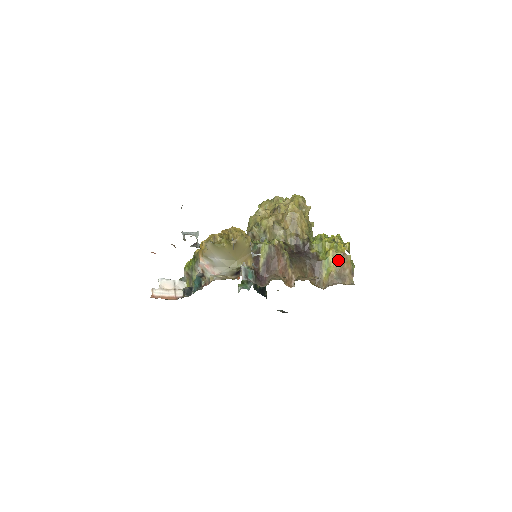
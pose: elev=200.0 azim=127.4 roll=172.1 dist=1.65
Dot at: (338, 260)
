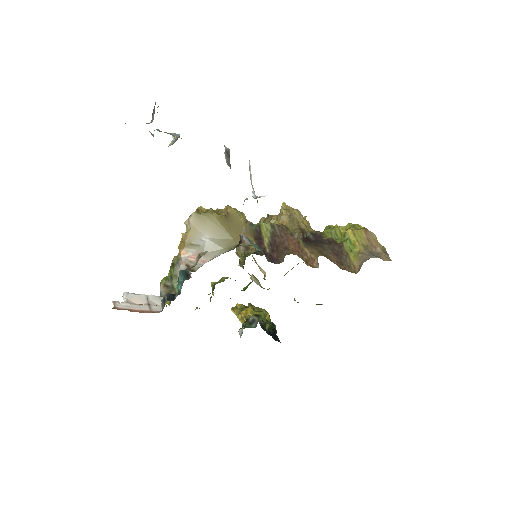
Dot at: (362, 237)
